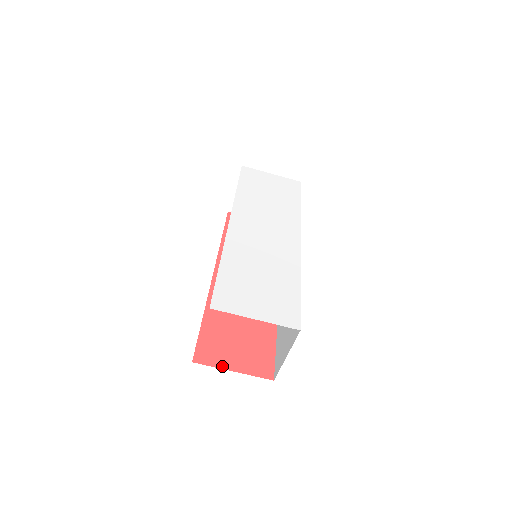
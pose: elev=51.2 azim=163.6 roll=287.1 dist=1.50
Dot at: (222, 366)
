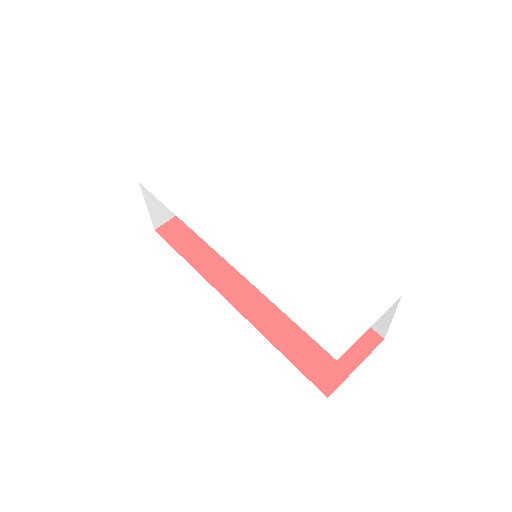
Dot at: (346, 374)
